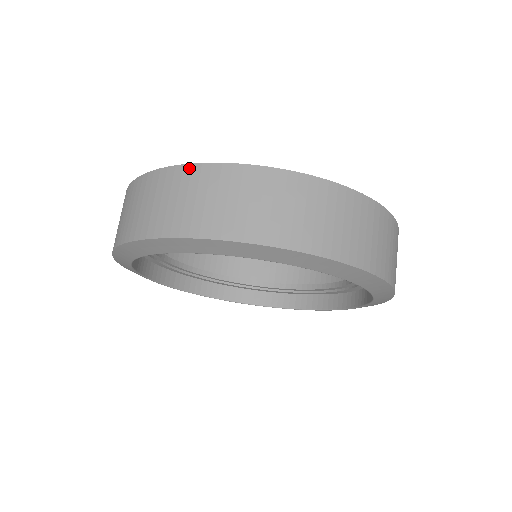
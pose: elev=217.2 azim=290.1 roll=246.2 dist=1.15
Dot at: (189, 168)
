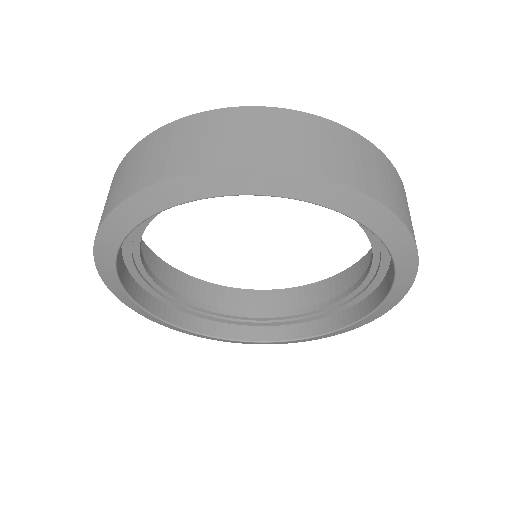
Dot at: (119, 167)
